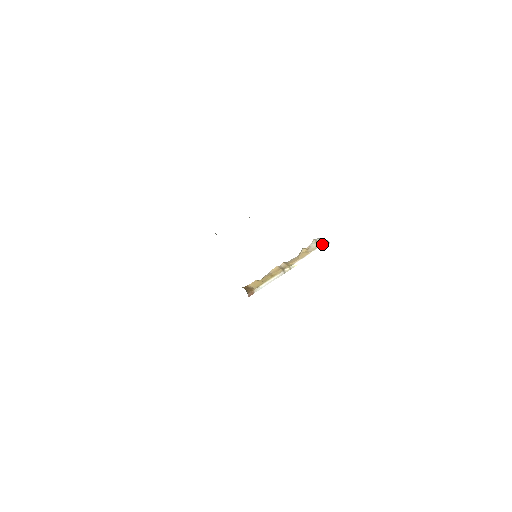
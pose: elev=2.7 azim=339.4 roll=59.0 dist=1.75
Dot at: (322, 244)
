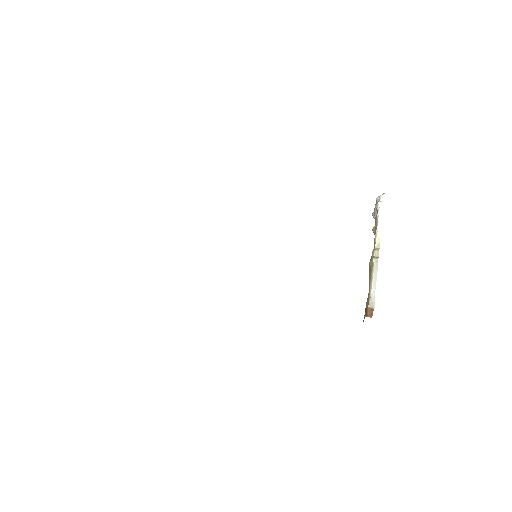
Dot at: (377, 203)
